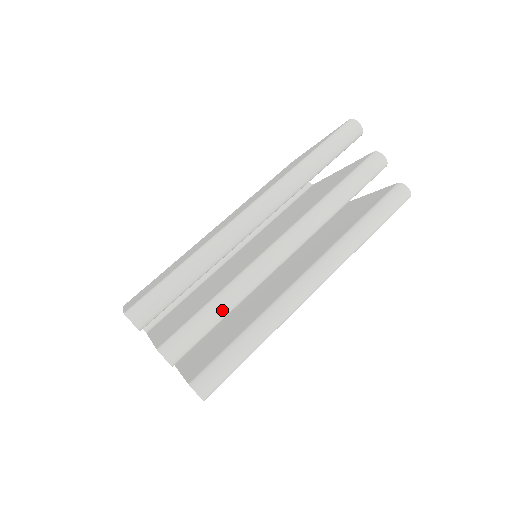
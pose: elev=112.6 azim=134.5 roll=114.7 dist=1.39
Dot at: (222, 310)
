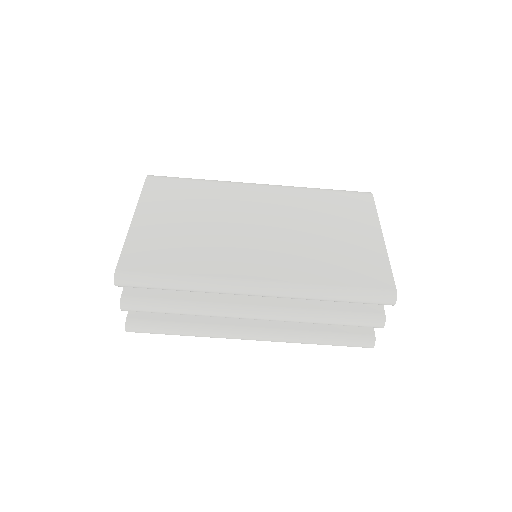
Dot at: (179, 313)
